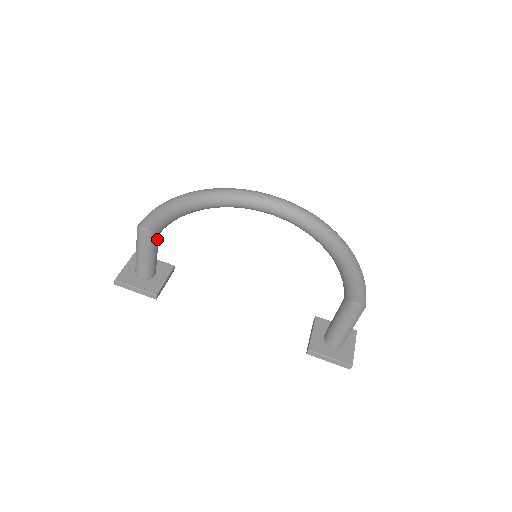
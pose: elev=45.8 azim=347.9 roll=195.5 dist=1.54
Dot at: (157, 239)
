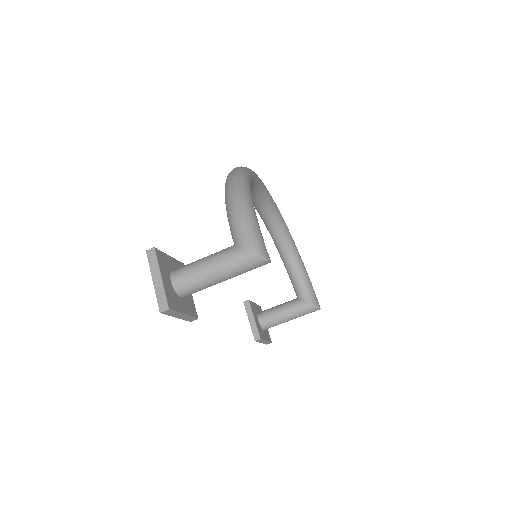
Dot at: occluded
